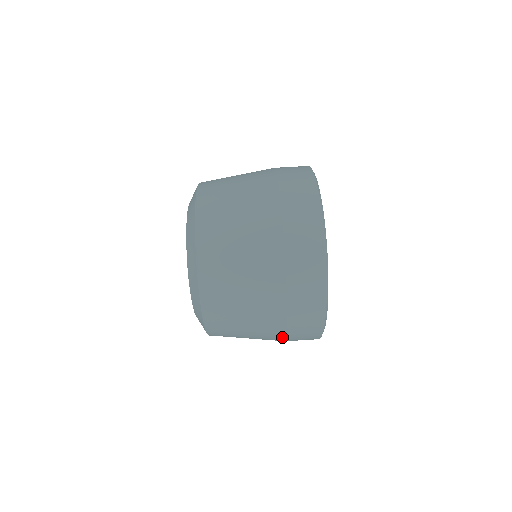
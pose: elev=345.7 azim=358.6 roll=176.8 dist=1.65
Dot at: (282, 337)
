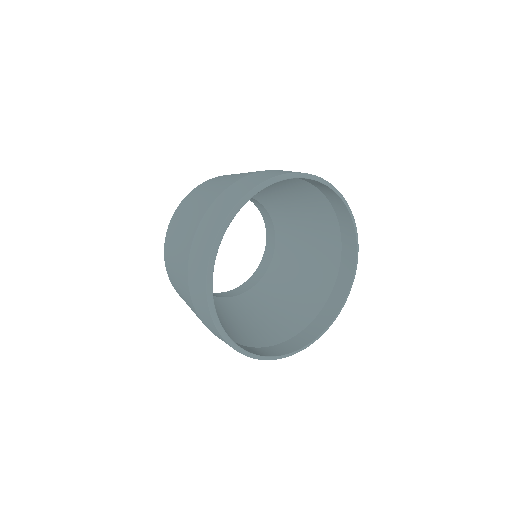
Dot at: (194, 308)
